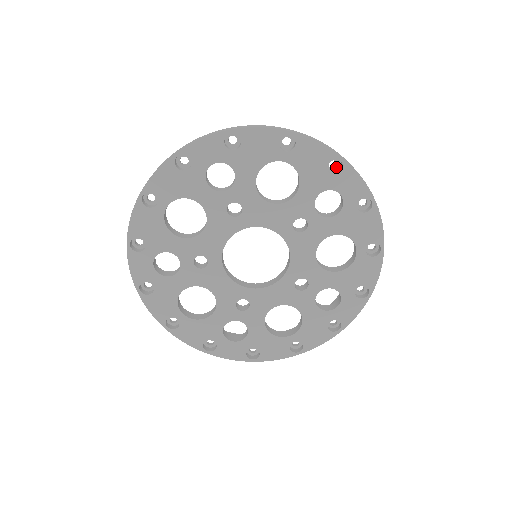
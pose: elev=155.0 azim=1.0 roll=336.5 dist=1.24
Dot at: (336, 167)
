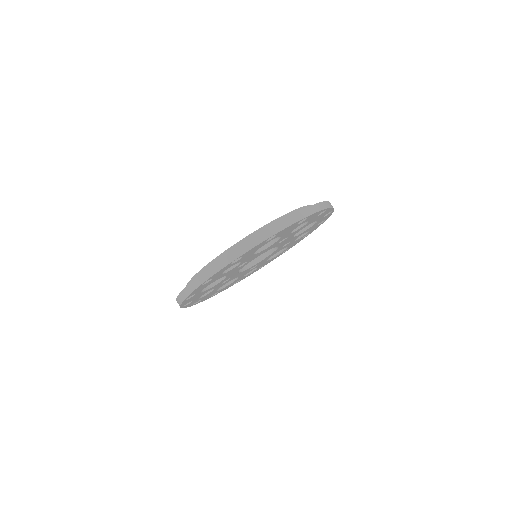
Dot at: occluded
